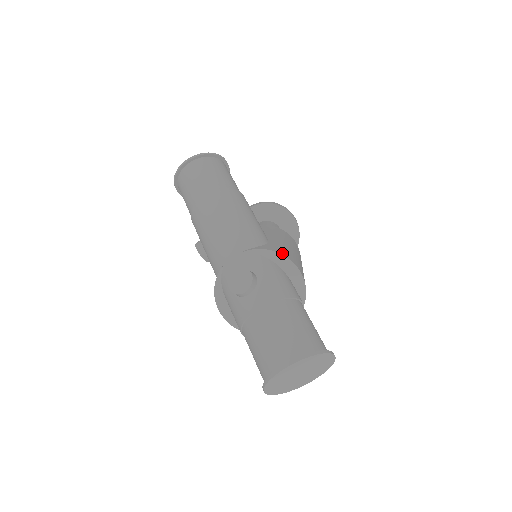
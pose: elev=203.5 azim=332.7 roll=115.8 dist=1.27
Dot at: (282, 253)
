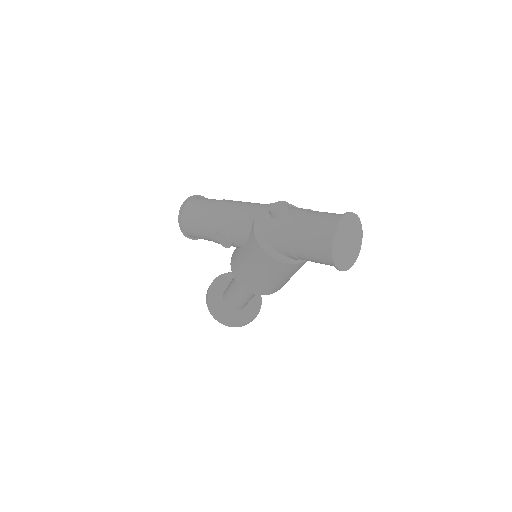
Dot at: (291, 206)
